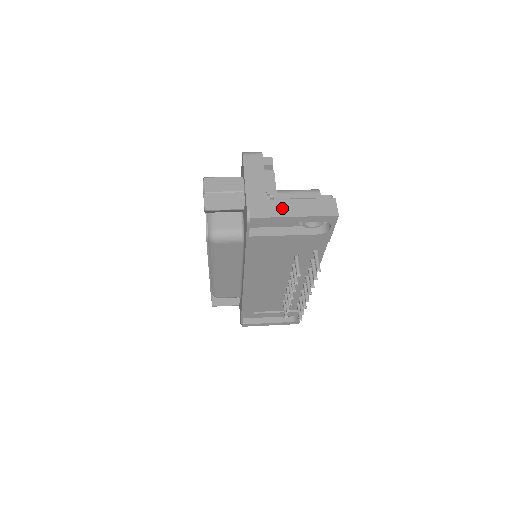
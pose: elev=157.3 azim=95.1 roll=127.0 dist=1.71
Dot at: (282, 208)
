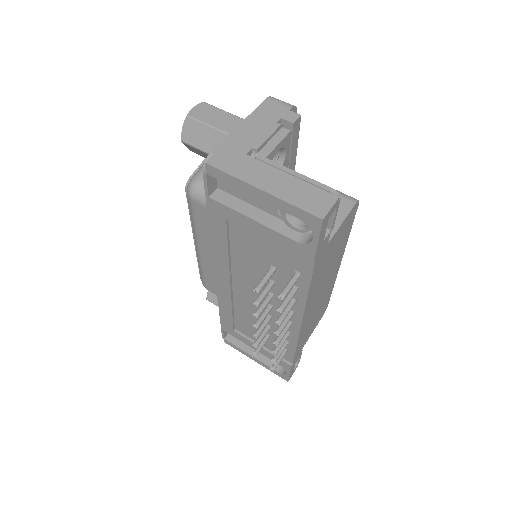
Dot at: (255, 172)
